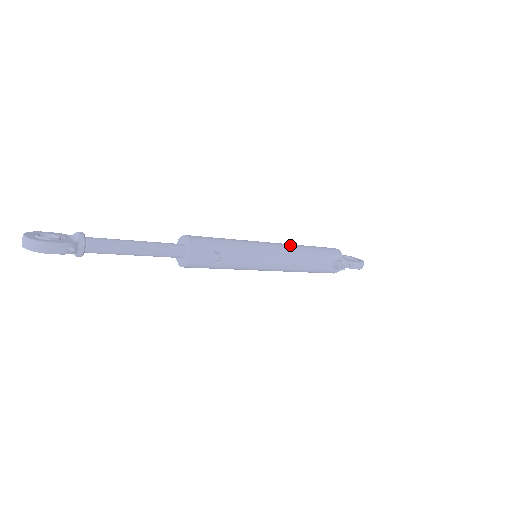
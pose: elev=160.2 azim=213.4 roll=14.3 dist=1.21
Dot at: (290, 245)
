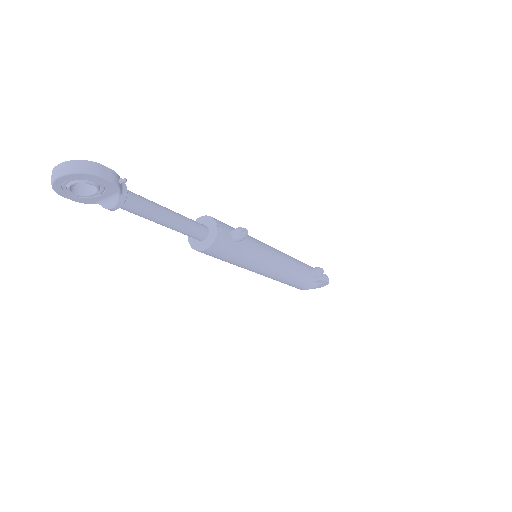
Dot at: occluded
